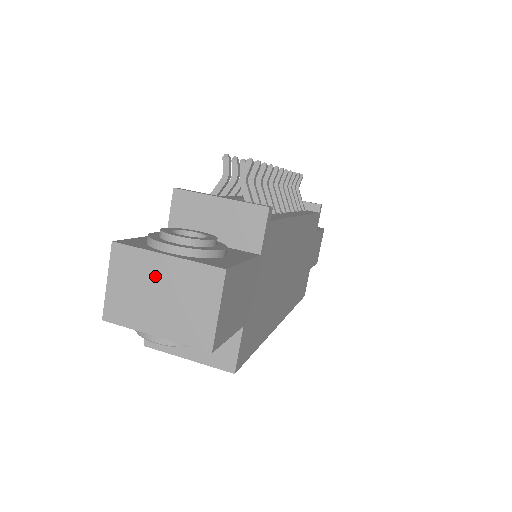
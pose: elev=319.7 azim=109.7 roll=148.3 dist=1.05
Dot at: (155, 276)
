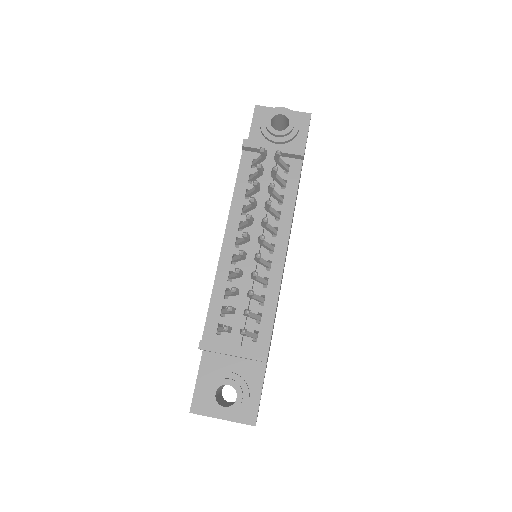
Dot at: occluded
